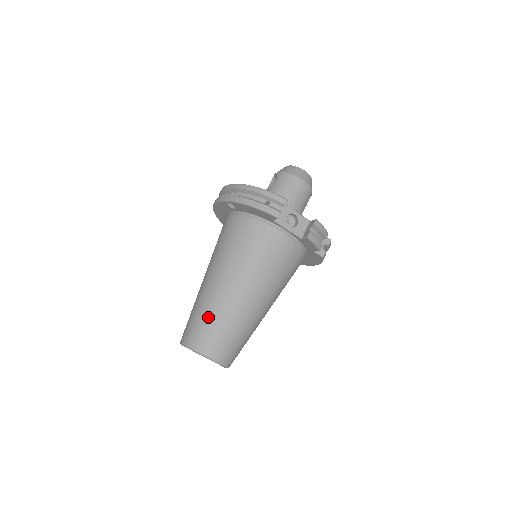
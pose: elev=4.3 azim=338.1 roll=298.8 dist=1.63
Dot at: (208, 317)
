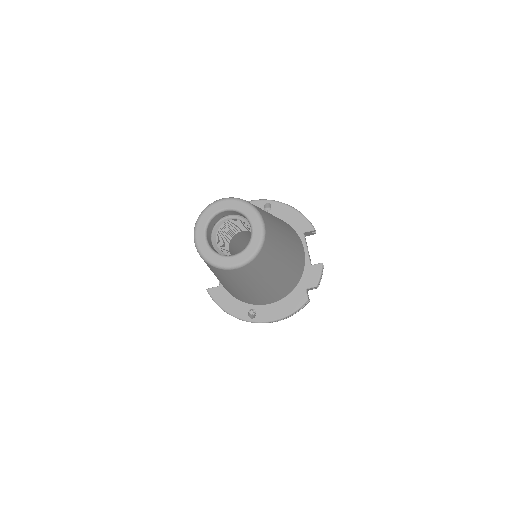
Dot at: (261, 209)
